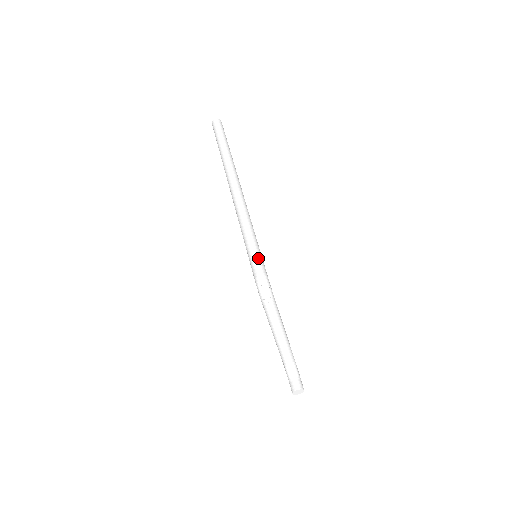
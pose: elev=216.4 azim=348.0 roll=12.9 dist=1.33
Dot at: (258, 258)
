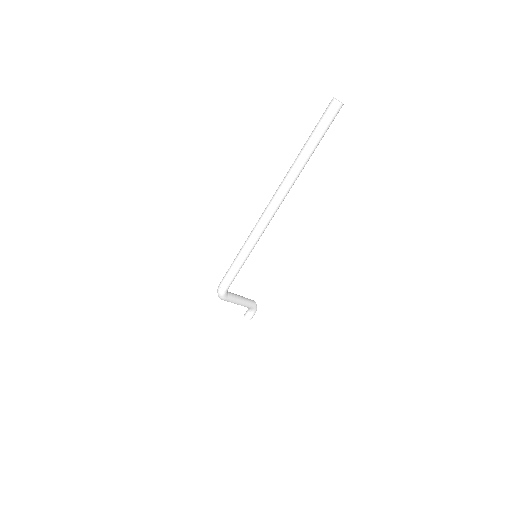
Dot at: (229, 276)
